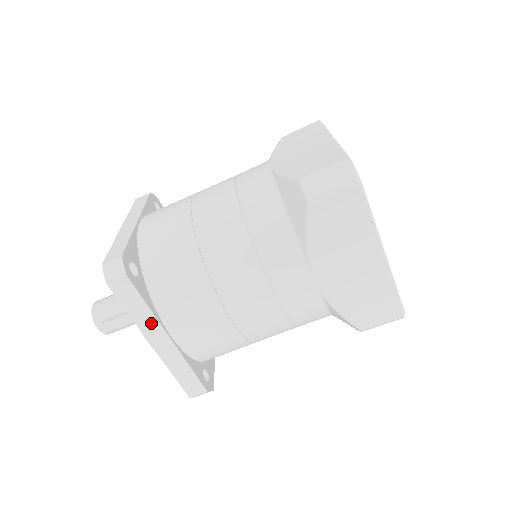
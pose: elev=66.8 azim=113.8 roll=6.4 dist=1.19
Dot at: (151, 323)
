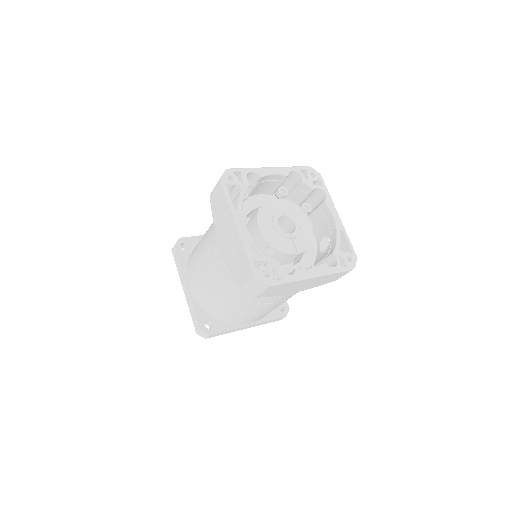
Dot at: (237, 329)
